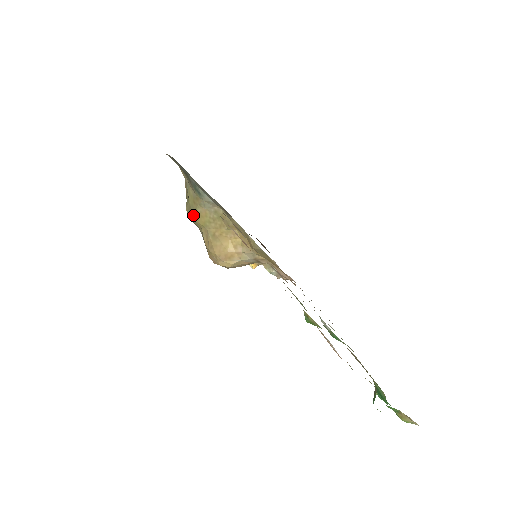
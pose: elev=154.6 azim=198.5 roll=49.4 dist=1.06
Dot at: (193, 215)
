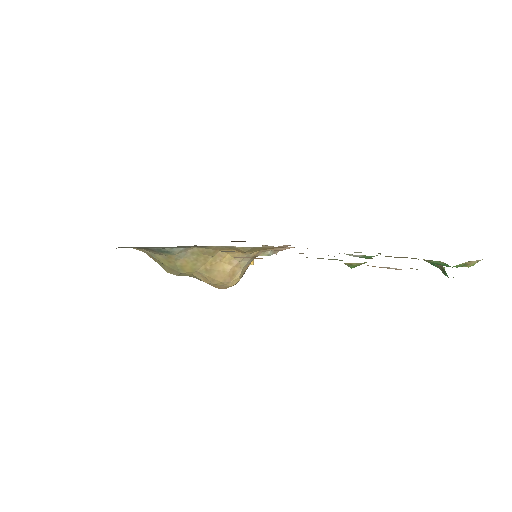
Dot at: (177, 271)
